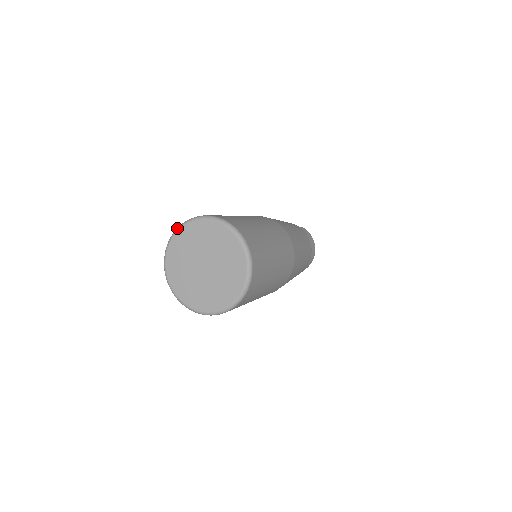
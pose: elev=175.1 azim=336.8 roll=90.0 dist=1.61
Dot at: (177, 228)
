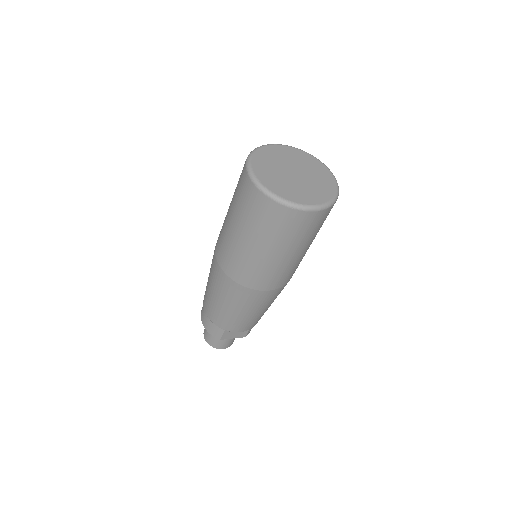
Dot at: (255, 148)
